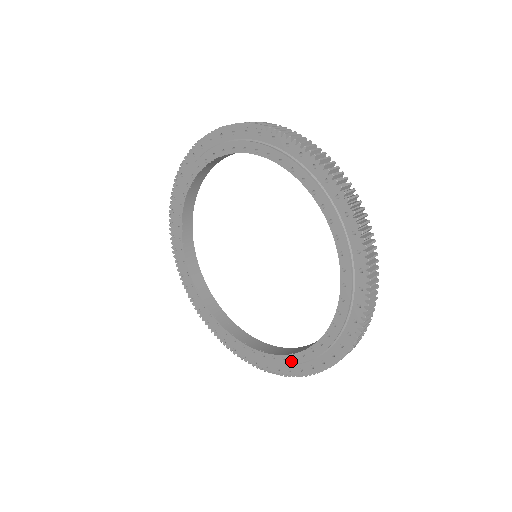
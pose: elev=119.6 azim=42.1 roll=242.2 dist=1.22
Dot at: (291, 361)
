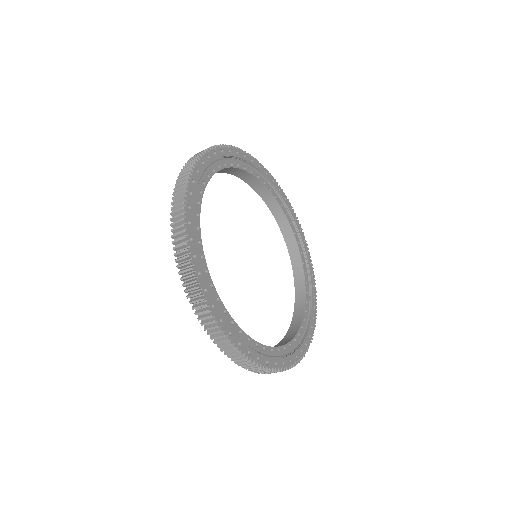
Dot at: occluded
